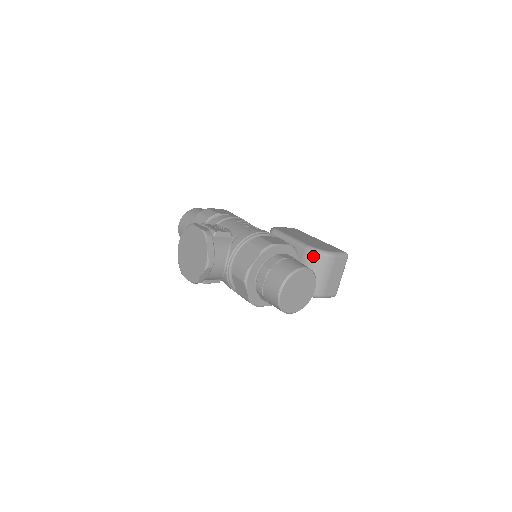
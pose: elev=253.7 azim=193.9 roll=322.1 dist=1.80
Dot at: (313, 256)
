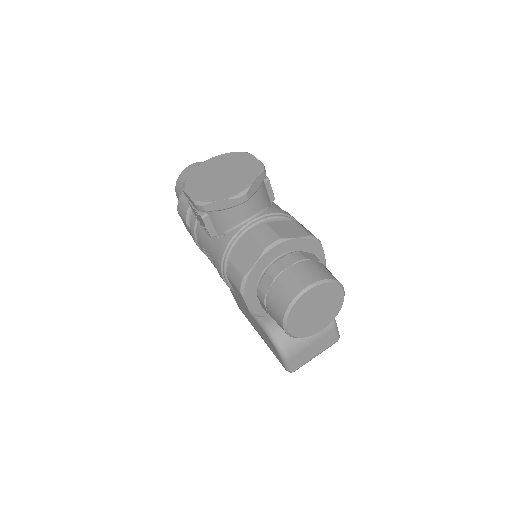
Dot at: occluded
